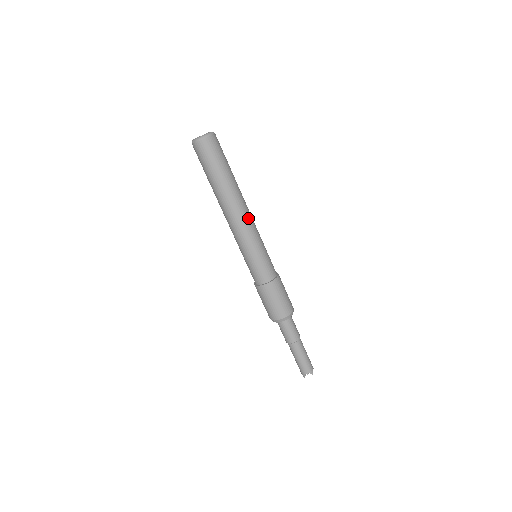
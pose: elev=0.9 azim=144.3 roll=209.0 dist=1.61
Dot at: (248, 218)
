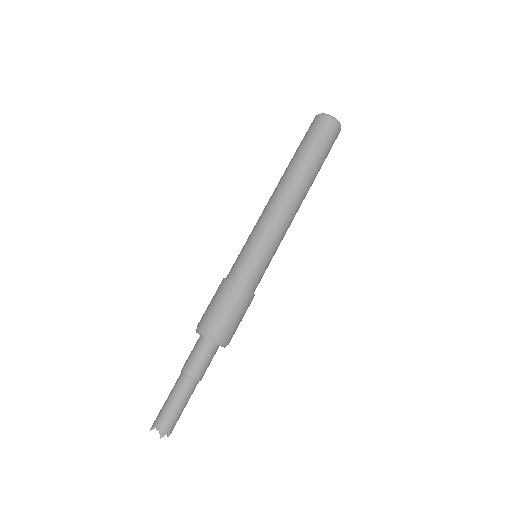
Dot at: (289, 212)
